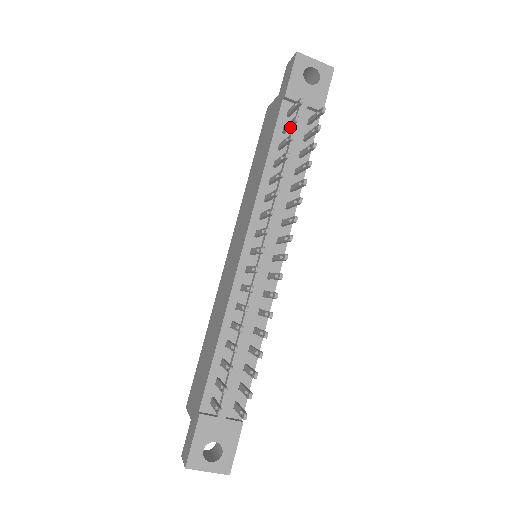
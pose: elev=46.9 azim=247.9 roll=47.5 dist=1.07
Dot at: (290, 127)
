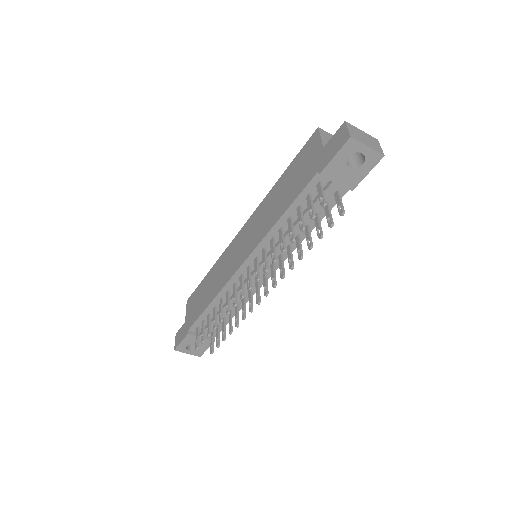
Dot at: (309, 209)
